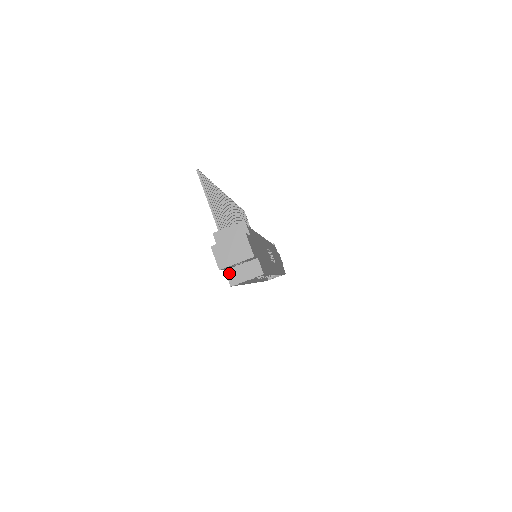
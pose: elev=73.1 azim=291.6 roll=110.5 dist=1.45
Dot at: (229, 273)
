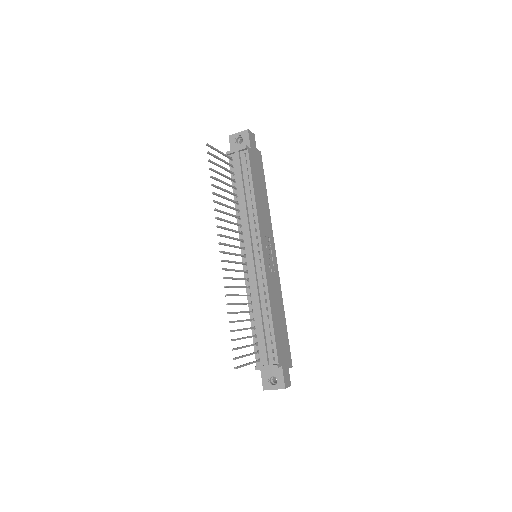
Dot at: occluded
